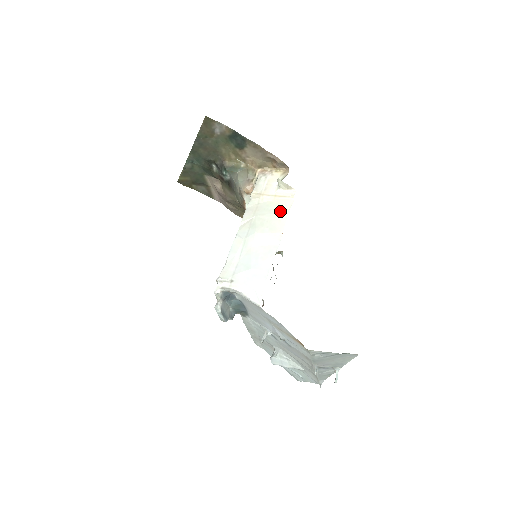
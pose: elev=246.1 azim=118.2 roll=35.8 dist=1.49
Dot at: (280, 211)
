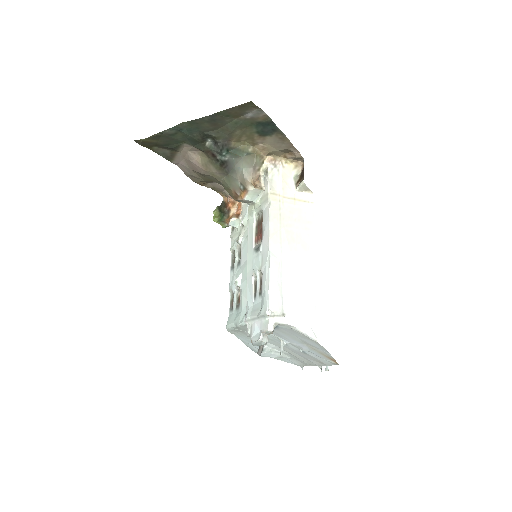
Dot at: (306, 222)
